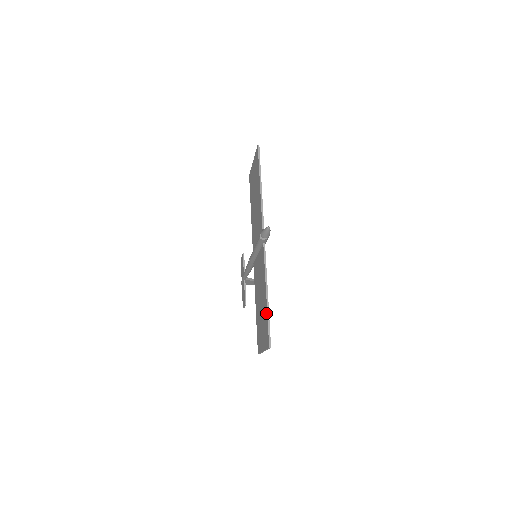
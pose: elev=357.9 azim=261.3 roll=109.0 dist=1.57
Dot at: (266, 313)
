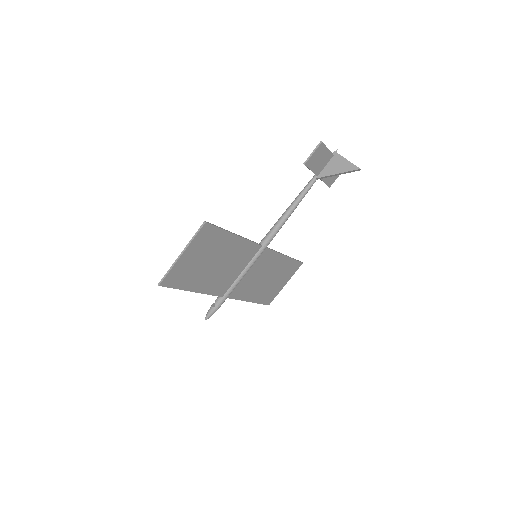
Dot at: (257, 300)
